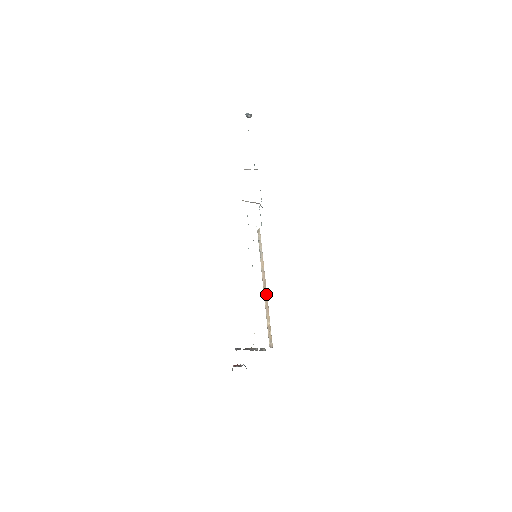
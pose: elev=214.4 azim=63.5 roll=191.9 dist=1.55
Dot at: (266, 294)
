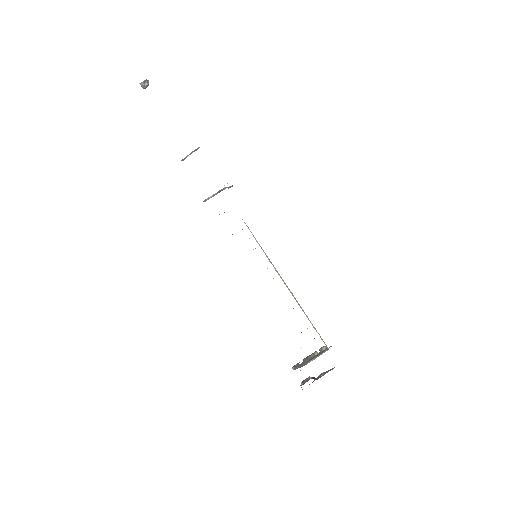
Dot at: (291, 292)
